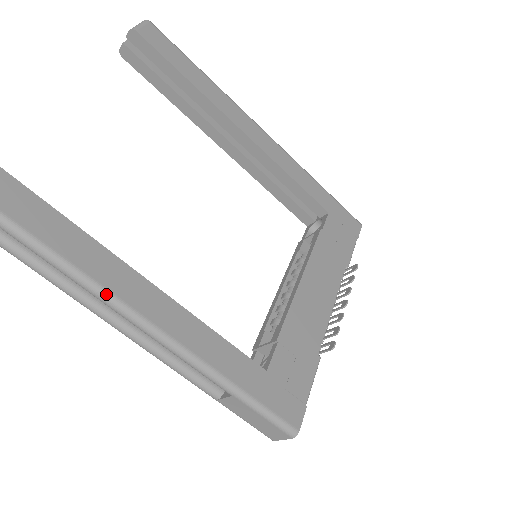
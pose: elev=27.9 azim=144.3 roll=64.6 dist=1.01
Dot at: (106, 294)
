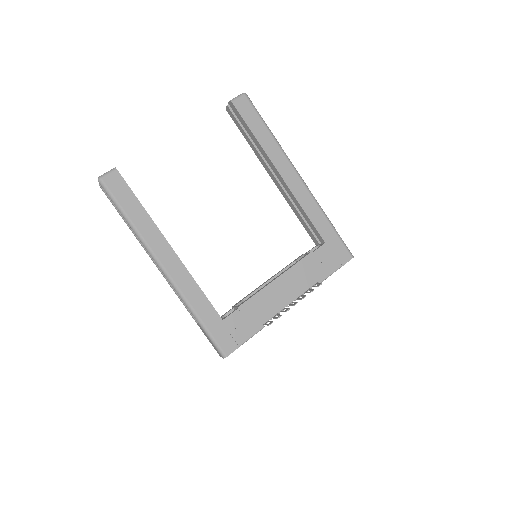
Dot at: (153, 254)
